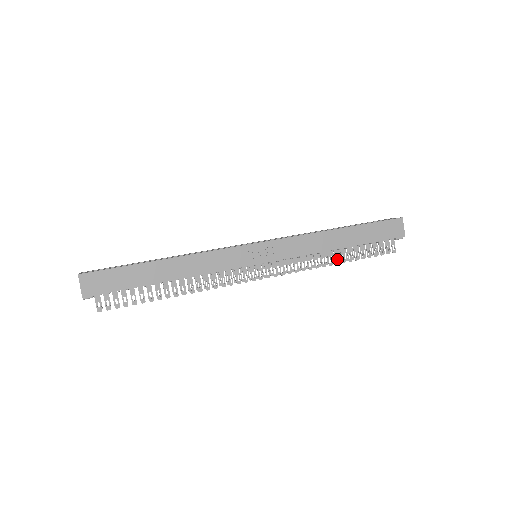
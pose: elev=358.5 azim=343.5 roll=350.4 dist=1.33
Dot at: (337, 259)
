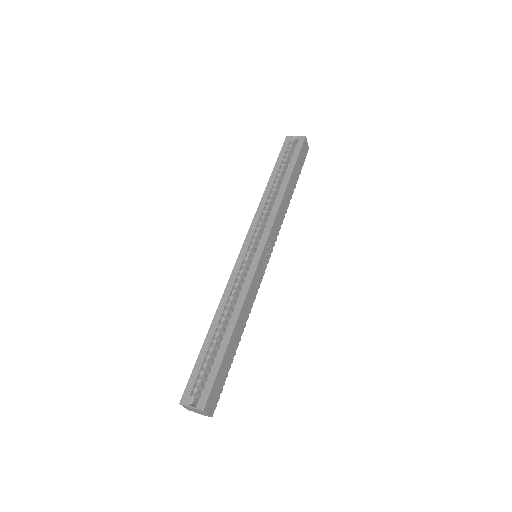
Dot at: occluded
